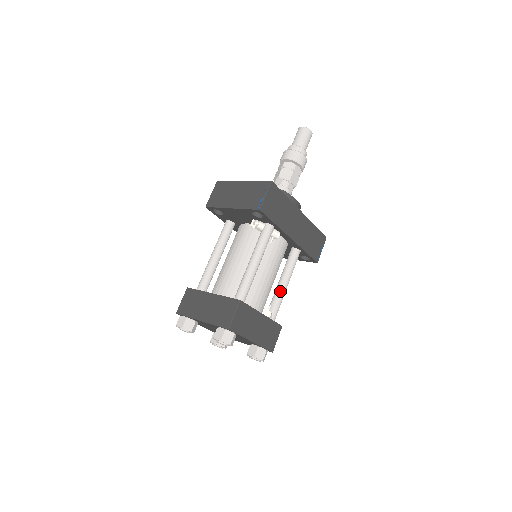
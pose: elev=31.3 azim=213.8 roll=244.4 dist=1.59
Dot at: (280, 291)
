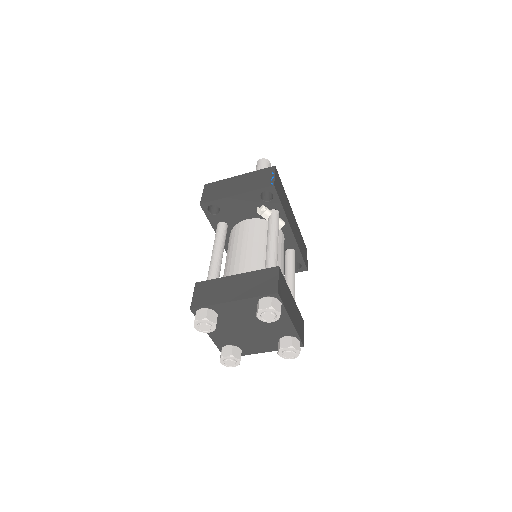
Dot at: (291, 285)
